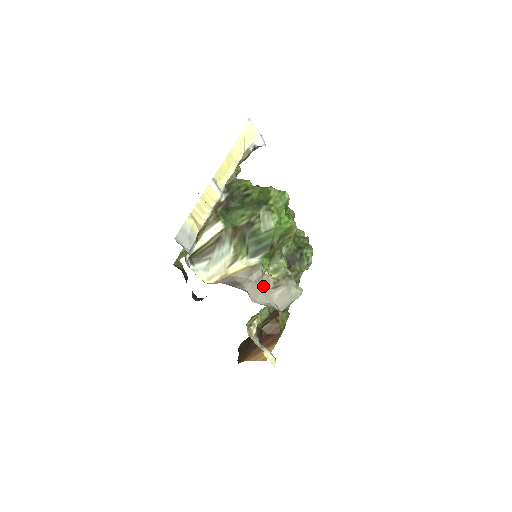
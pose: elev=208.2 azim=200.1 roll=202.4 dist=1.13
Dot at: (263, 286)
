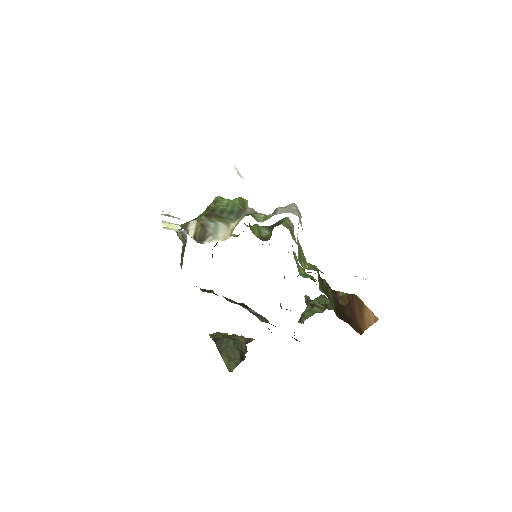
Dot at: occluded
